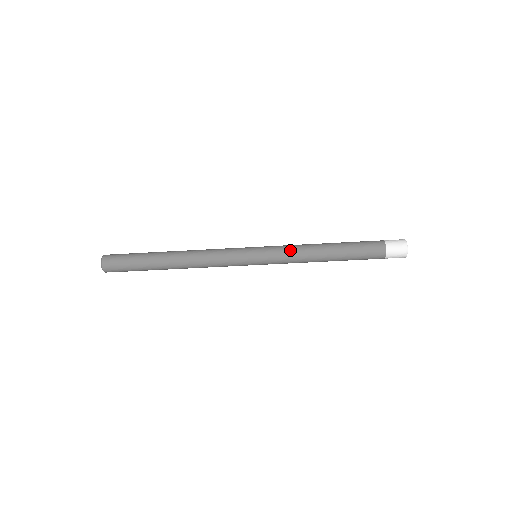
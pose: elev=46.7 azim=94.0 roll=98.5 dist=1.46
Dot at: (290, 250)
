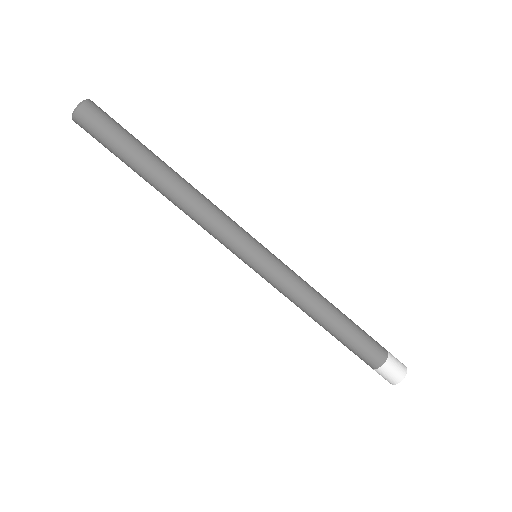
Dot at: (294, 286)
